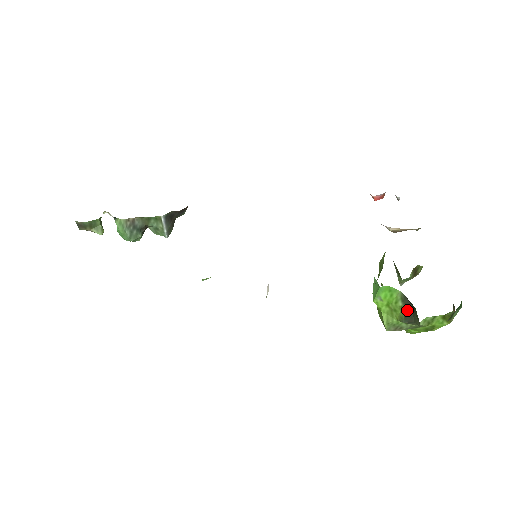
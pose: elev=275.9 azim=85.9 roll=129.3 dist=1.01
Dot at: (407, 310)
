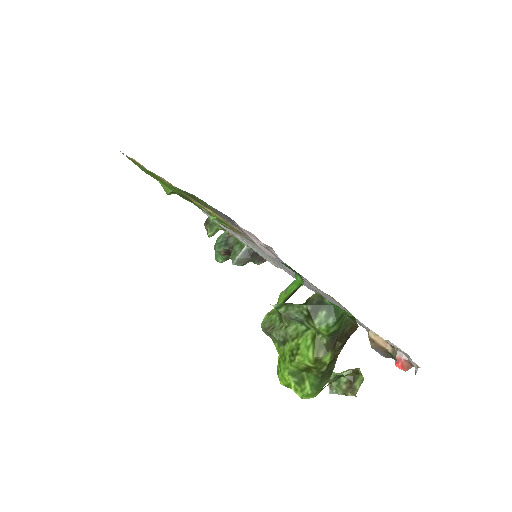
Dot at: (291, 295)
